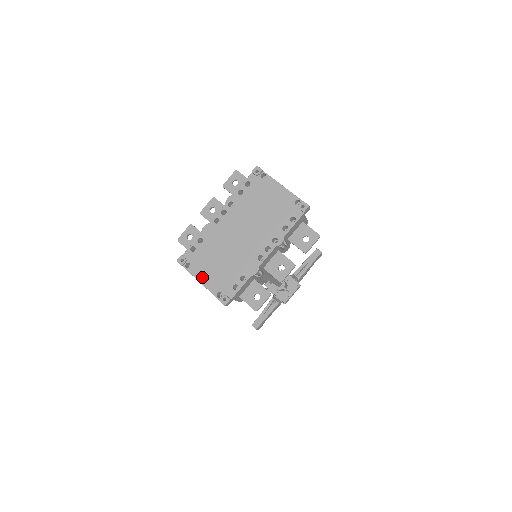
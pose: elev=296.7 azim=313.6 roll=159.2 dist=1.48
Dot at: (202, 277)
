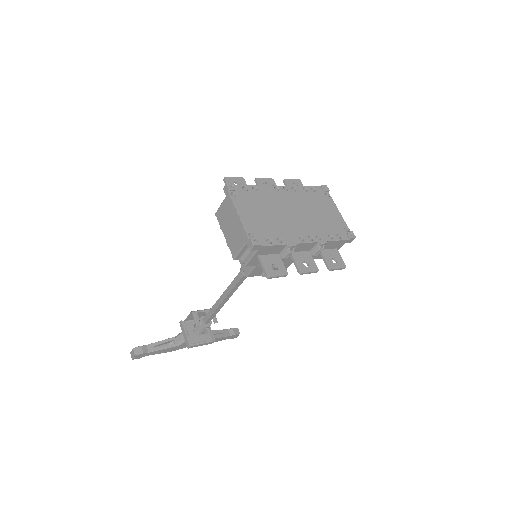
Dot at: (242, 211)
